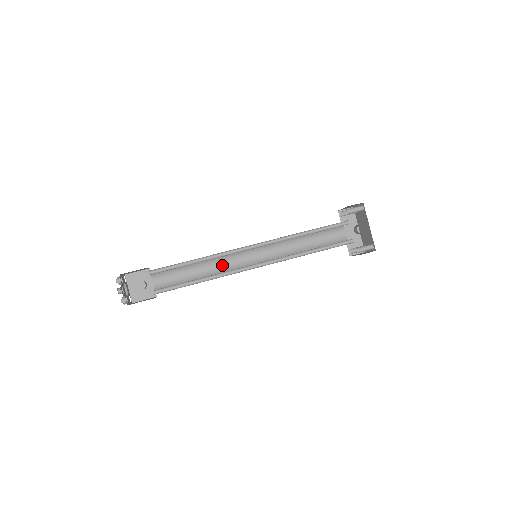
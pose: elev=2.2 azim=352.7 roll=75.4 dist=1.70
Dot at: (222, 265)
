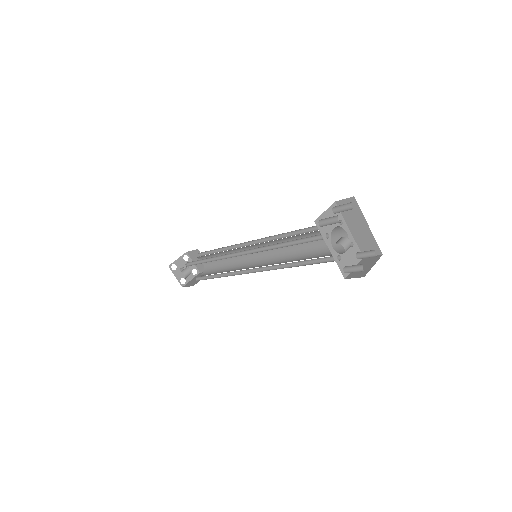
Dot at: occluded
